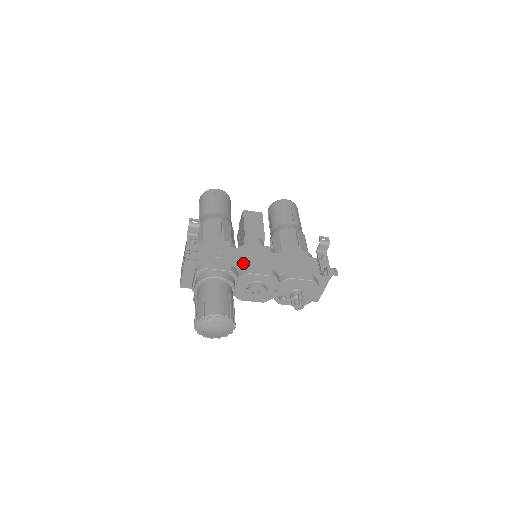
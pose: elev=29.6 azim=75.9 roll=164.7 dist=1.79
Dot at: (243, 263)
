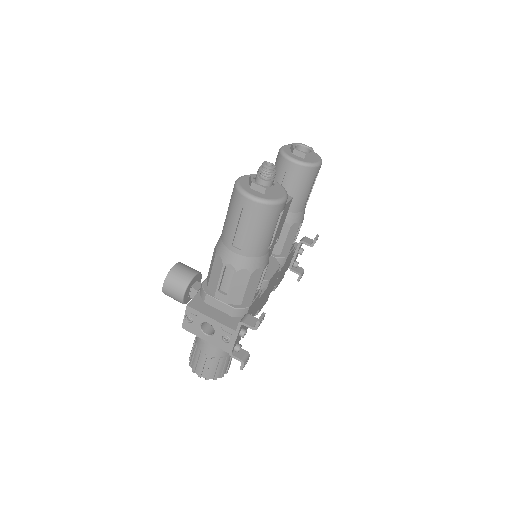
Dot at: occluded
